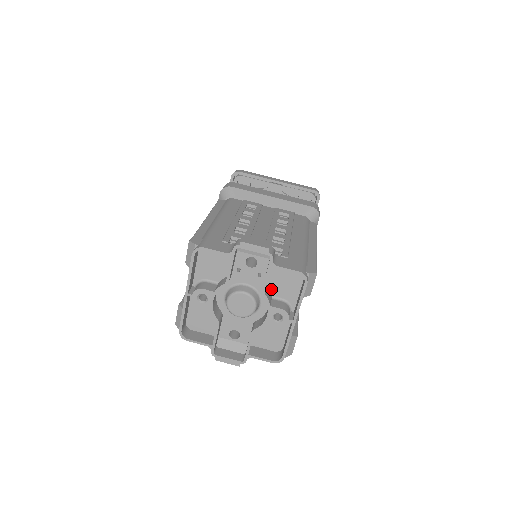
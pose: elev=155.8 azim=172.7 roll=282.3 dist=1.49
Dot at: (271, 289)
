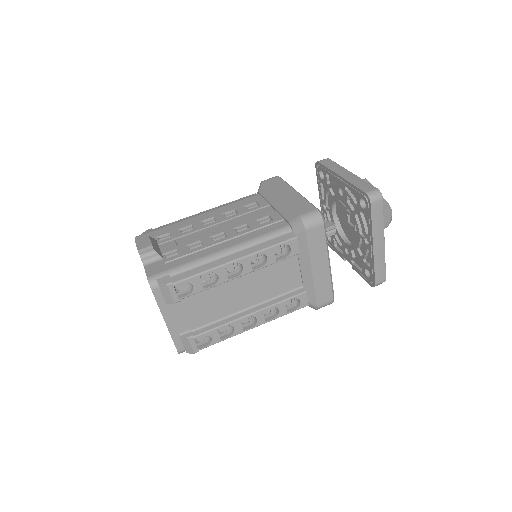
Dot at: occluded
